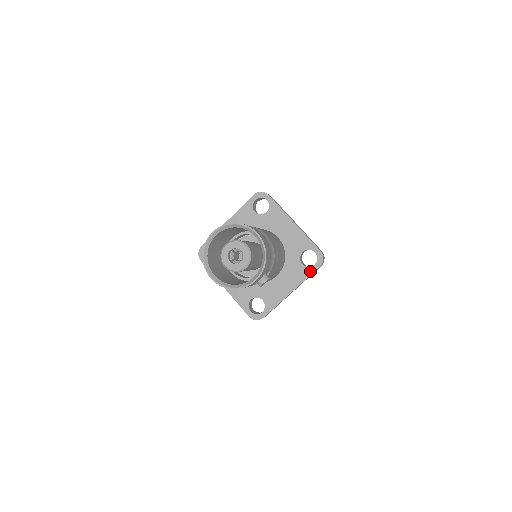
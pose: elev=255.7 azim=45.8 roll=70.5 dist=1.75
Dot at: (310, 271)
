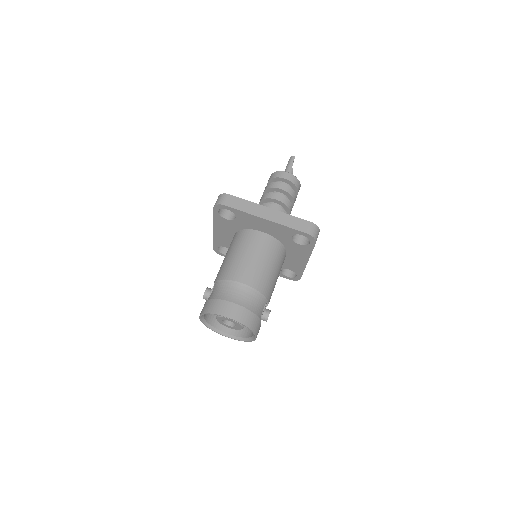
Dot at: (310, 248)
